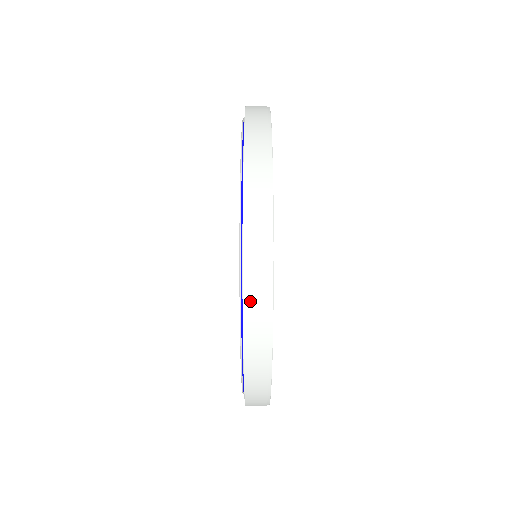
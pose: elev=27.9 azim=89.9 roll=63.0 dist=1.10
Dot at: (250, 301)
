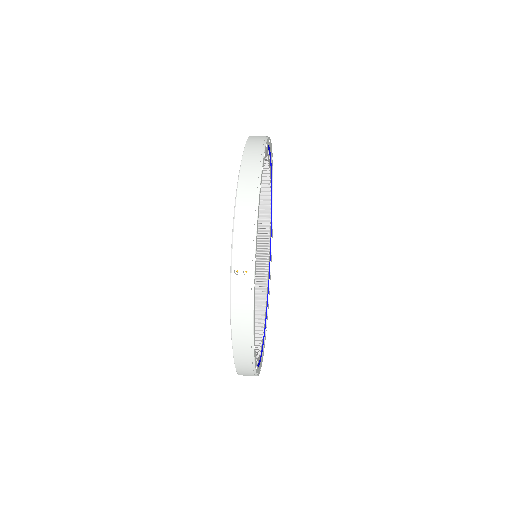
Dot at: occluded
